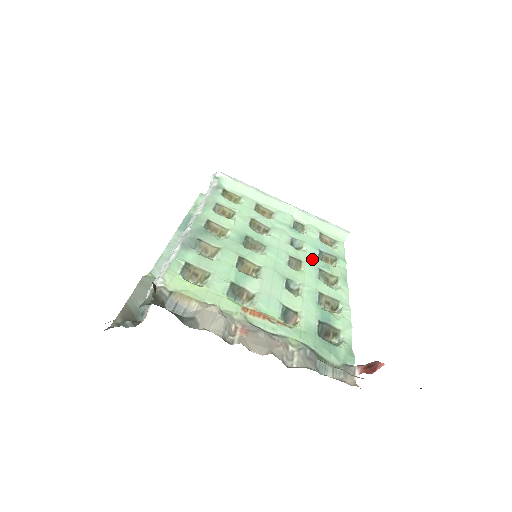
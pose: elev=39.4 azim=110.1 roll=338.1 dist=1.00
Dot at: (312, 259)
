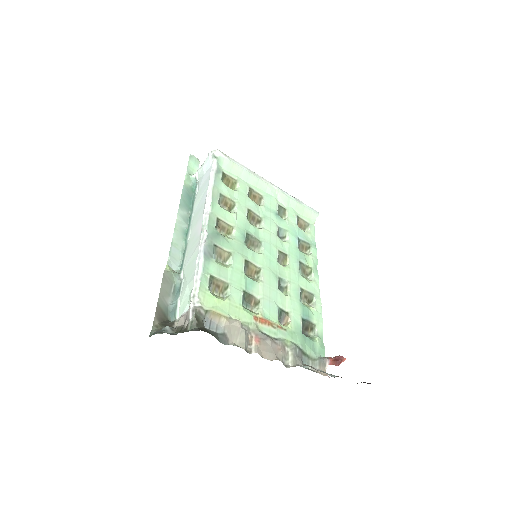
Dot at: (294, 251)
